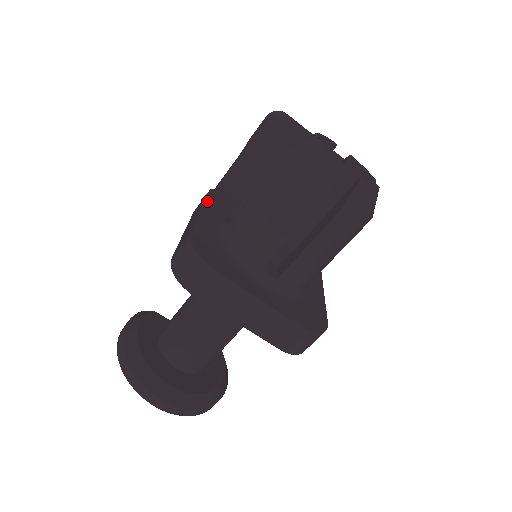
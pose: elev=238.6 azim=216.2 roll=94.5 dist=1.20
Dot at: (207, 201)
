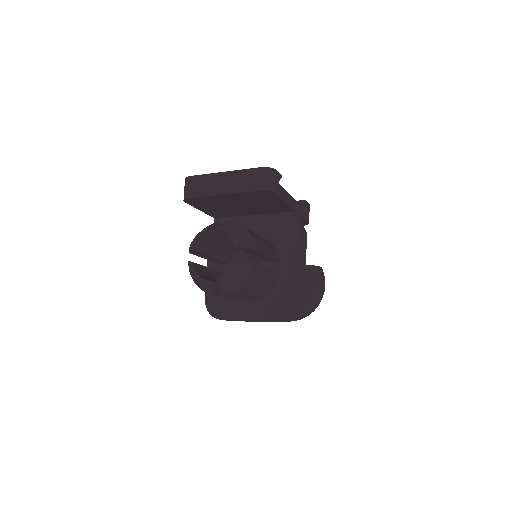
Dot at: occluded
